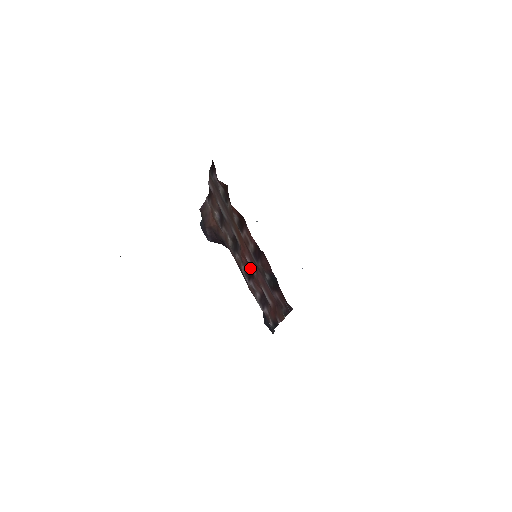
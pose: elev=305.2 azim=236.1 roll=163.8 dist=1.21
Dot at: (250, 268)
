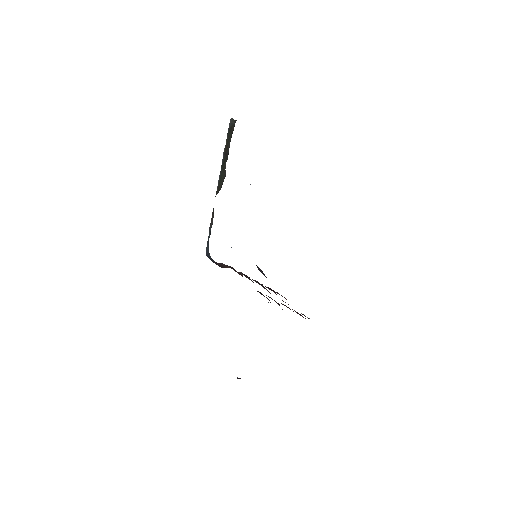
Dot at: (271, 289)
